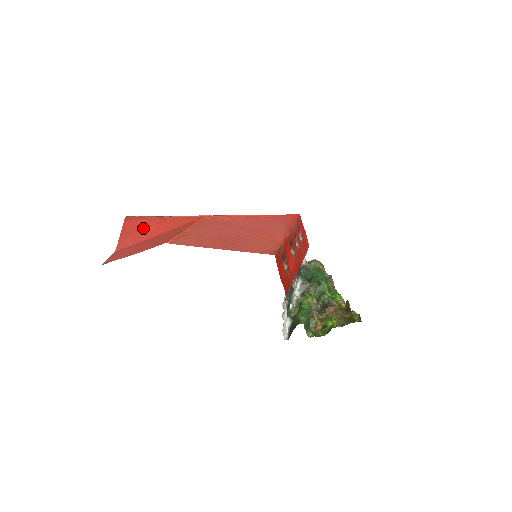
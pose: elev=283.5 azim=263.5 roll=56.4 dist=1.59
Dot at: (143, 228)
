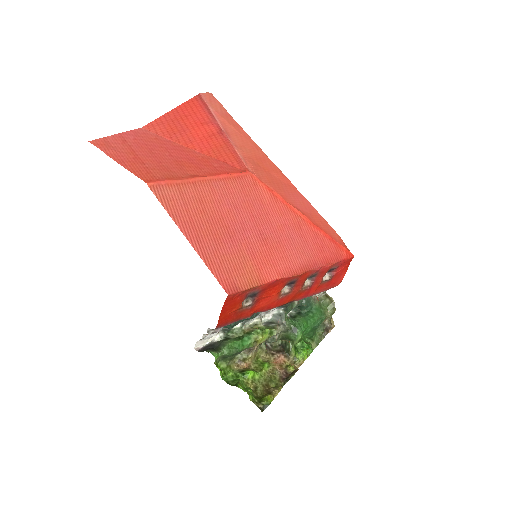
Dot at: (192, 125)
